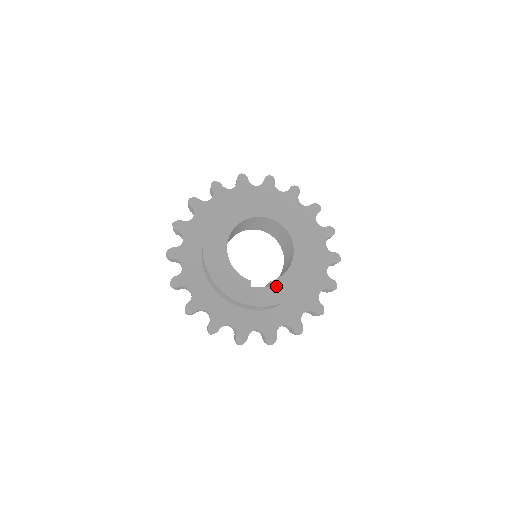
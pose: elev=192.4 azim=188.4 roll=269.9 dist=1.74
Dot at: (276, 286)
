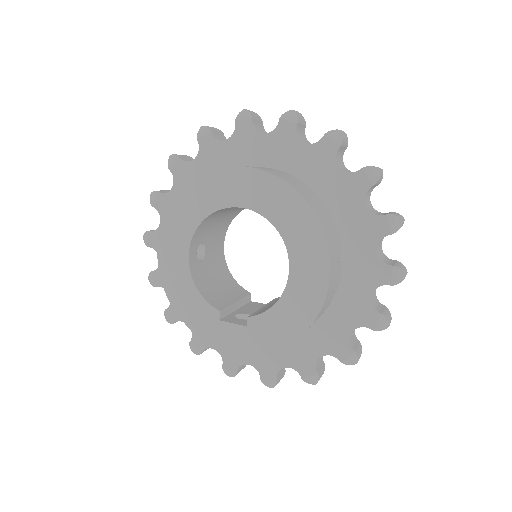
Dot at: (255, 326)
